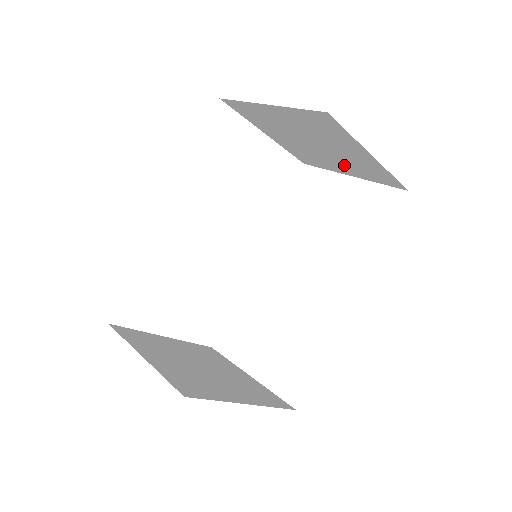
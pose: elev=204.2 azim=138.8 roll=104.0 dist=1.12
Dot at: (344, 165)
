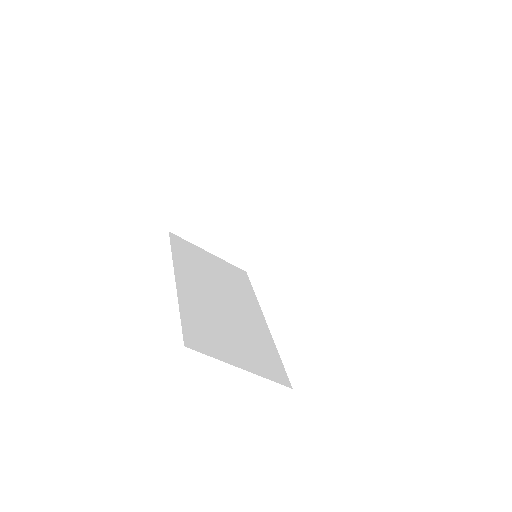
Dot at: (264, 221)
